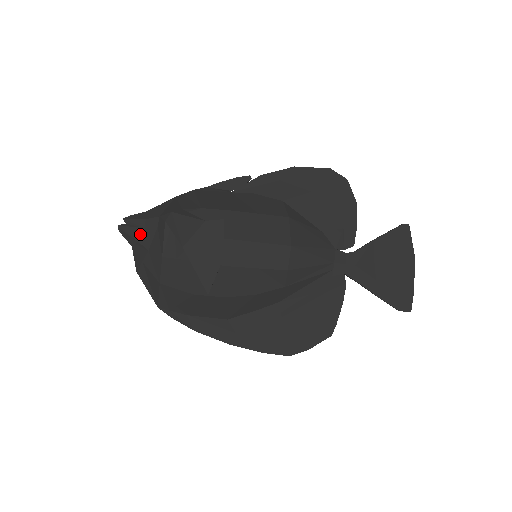
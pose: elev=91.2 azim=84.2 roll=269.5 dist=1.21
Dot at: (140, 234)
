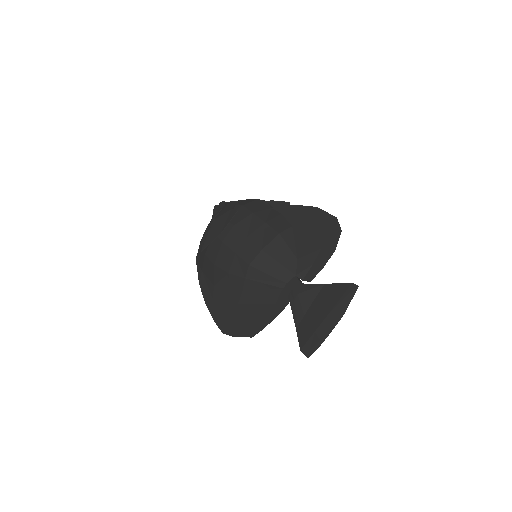
Dot at: (217, 212)
